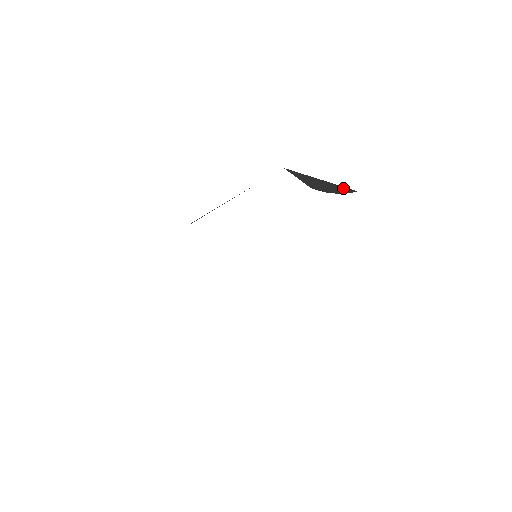
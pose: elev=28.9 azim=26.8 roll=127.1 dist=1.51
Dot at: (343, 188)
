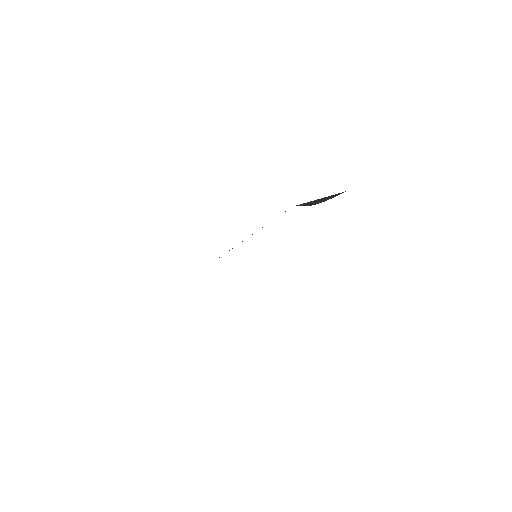
Dot at: (335, 195)
